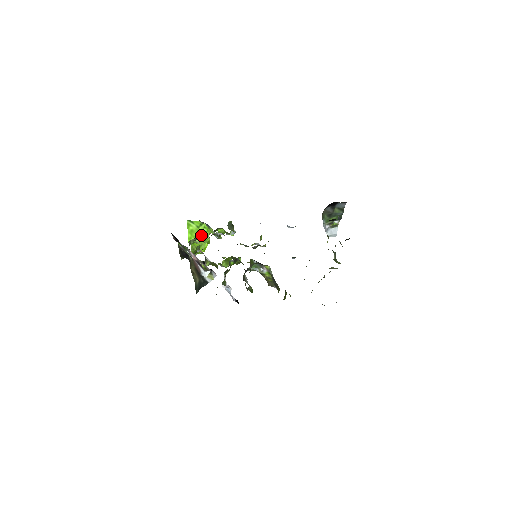
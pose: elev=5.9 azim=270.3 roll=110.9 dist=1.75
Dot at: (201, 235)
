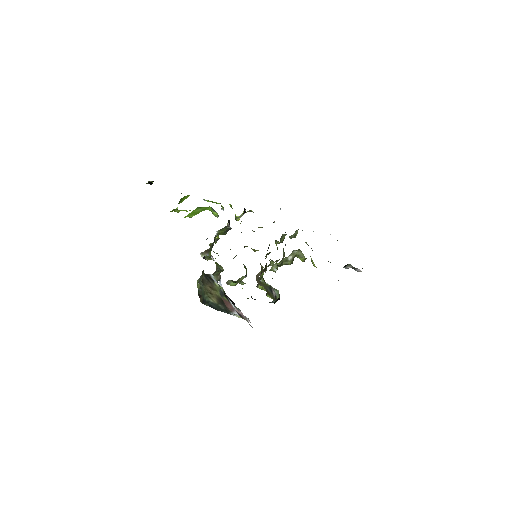
Dot at: (199, 212)
